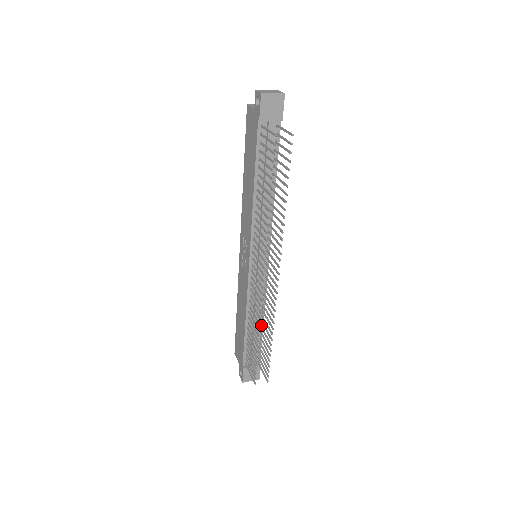
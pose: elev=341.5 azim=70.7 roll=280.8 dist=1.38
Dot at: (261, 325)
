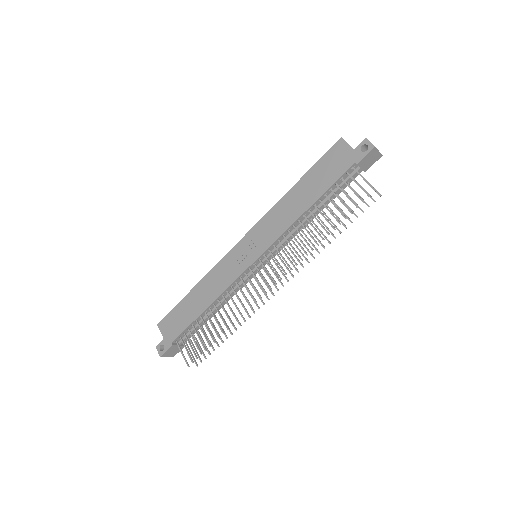
Dot at: (214, 313)
